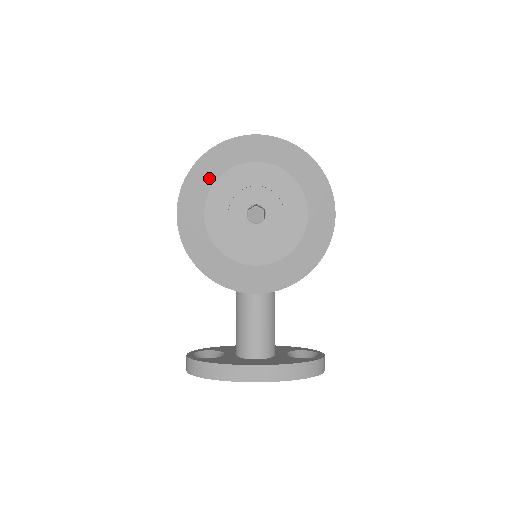
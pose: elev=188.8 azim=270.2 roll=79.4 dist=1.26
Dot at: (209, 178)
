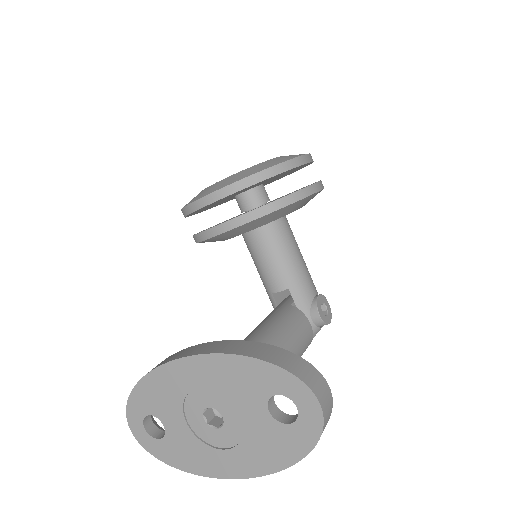
Dot at: occluded
